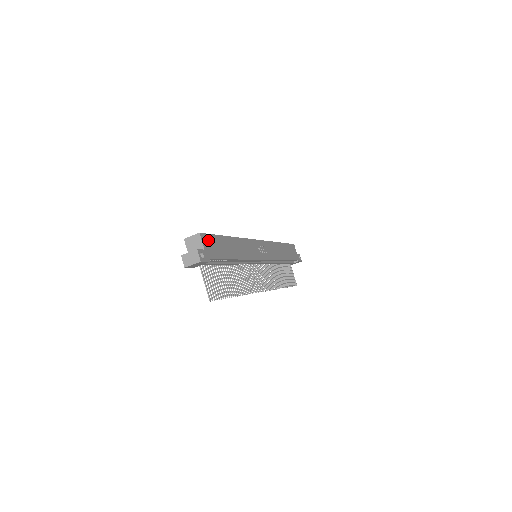
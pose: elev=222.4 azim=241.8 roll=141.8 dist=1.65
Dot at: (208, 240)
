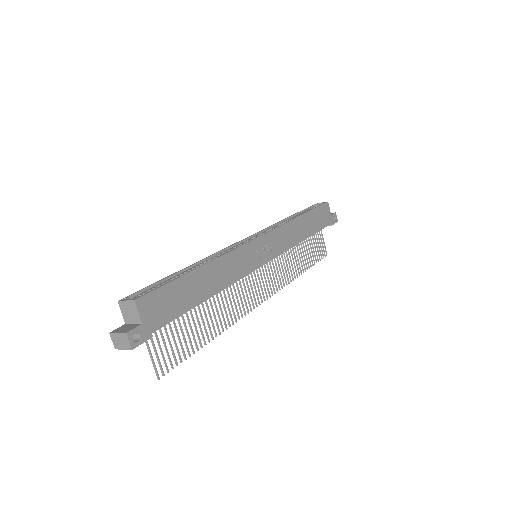
Dot at: (152, 301)
